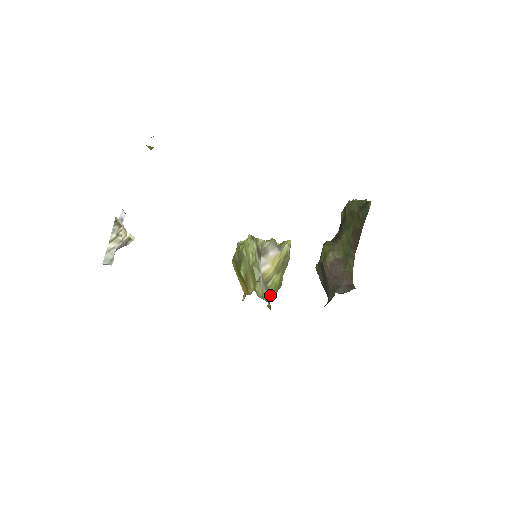
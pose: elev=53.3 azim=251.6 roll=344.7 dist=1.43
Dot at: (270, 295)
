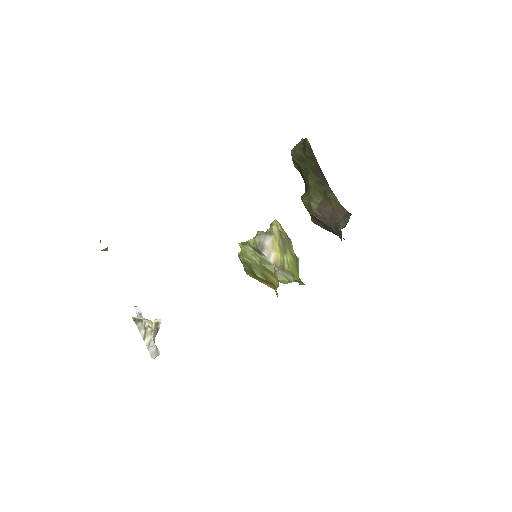
Dot at: (294, 274)
